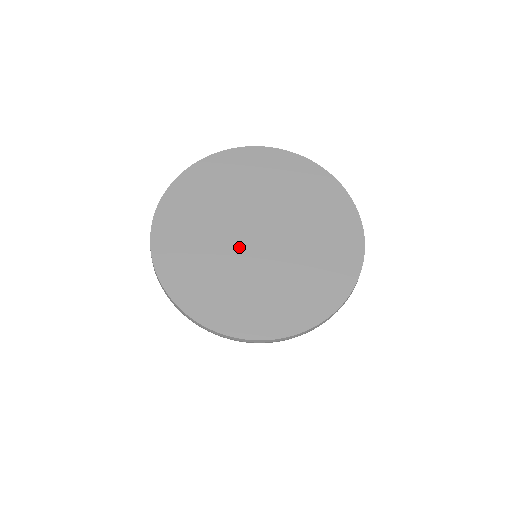
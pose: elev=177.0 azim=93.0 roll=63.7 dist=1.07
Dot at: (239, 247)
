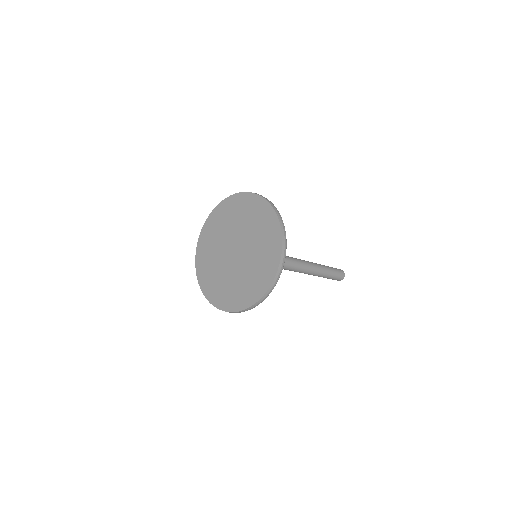
Dot at: (225, 253)
